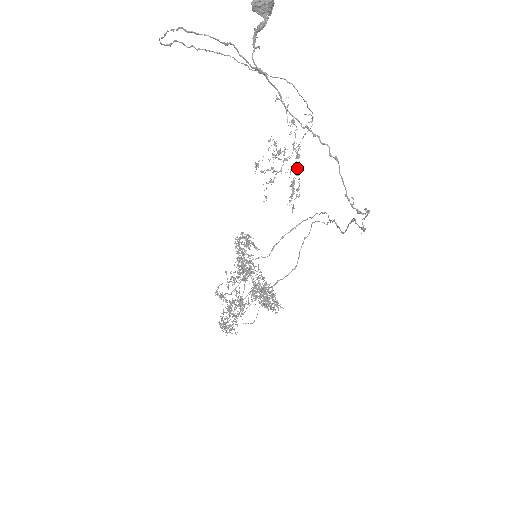
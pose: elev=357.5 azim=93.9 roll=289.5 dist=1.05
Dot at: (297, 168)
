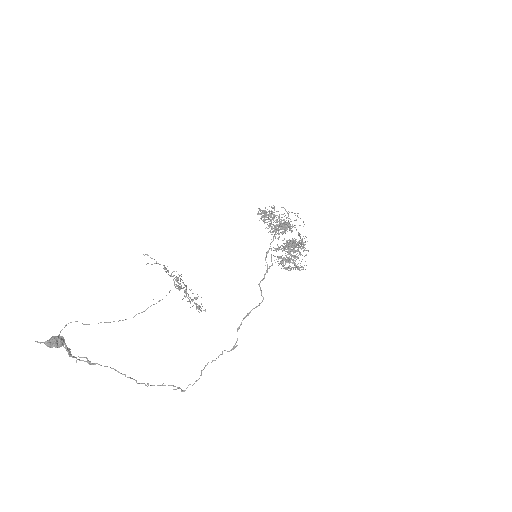
Dot at: occluded
